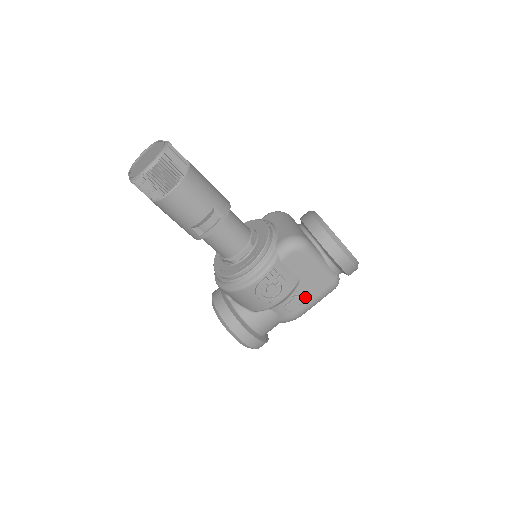
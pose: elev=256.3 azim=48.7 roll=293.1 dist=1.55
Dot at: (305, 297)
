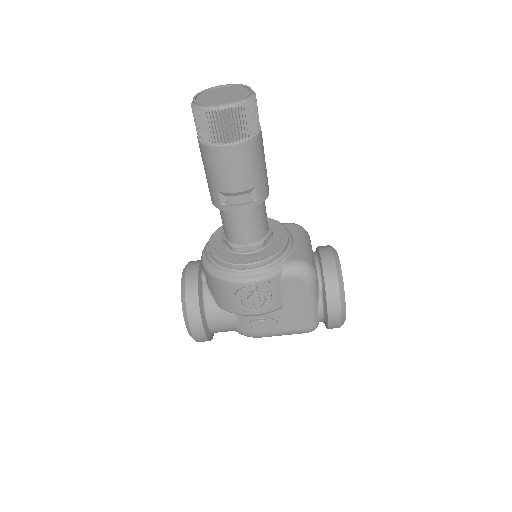
Dot at: (276, 324)
